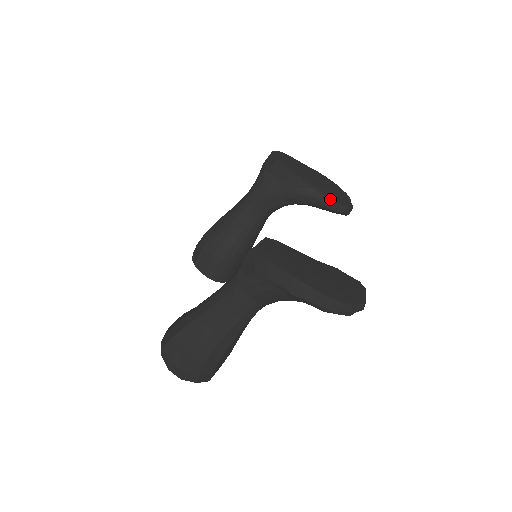
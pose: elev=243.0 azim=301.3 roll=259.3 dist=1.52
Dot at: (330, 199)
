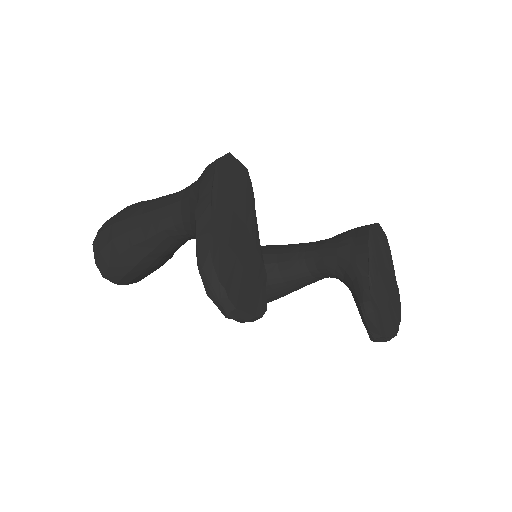
Dot at: (371, 299)
